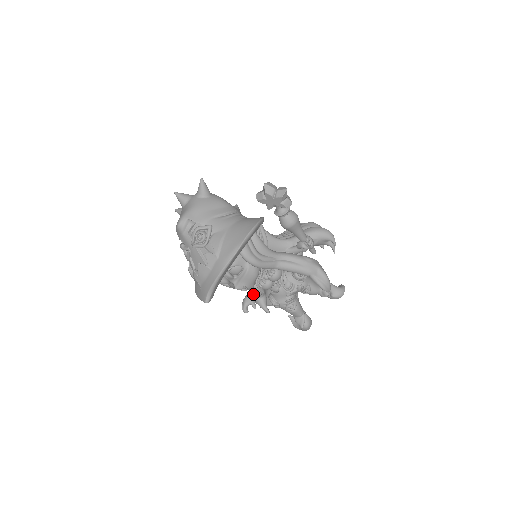
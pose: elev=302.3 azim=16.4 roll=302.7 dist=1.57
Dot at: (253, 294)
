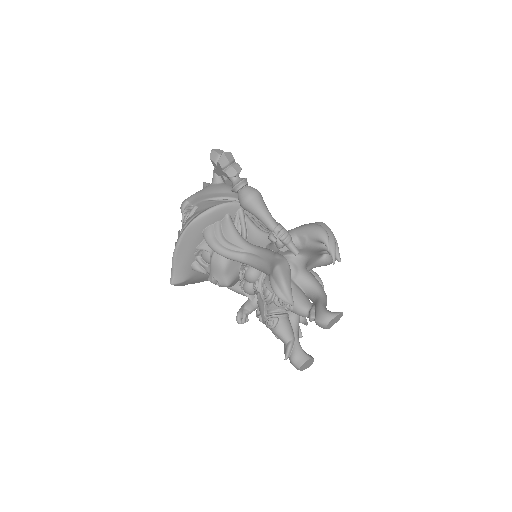
Dot at: (247, 301)
